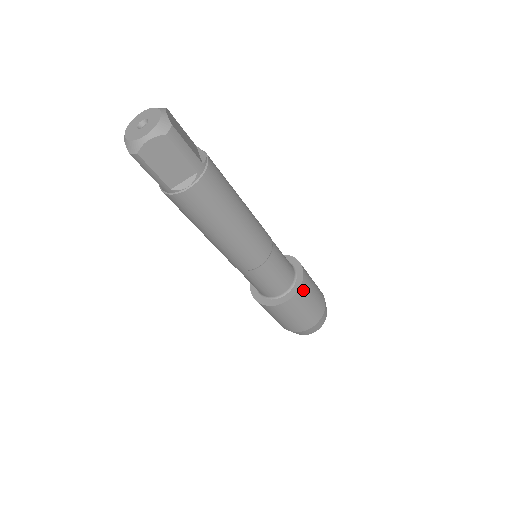
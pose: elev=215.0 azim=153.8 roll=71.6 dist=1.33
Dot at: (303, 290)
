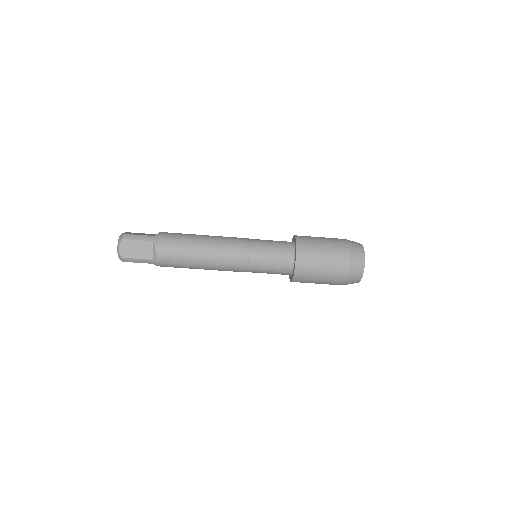
Dot at: (302, 246)
